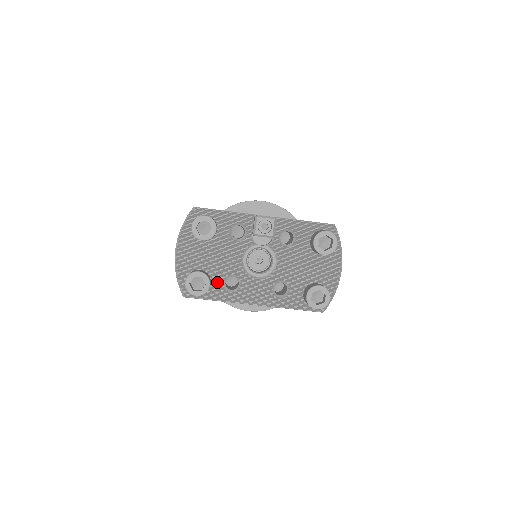
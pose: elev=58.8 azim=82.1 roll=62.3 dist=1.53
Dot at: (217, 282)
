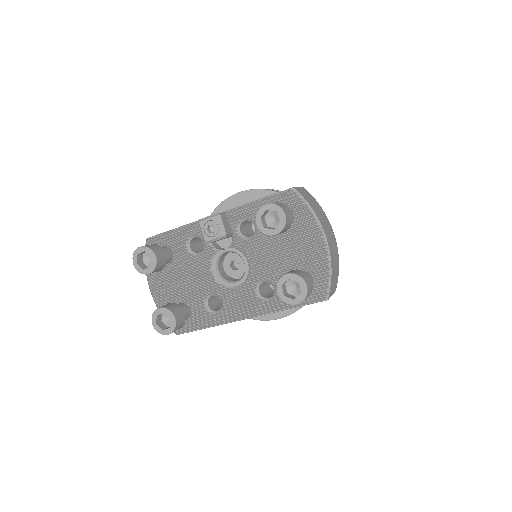
Dot at: (199, 308)
